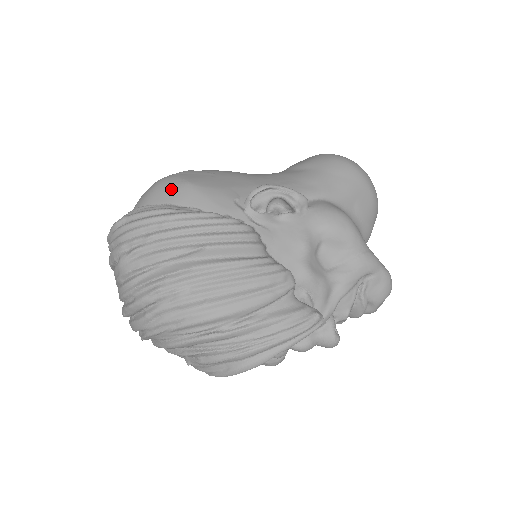
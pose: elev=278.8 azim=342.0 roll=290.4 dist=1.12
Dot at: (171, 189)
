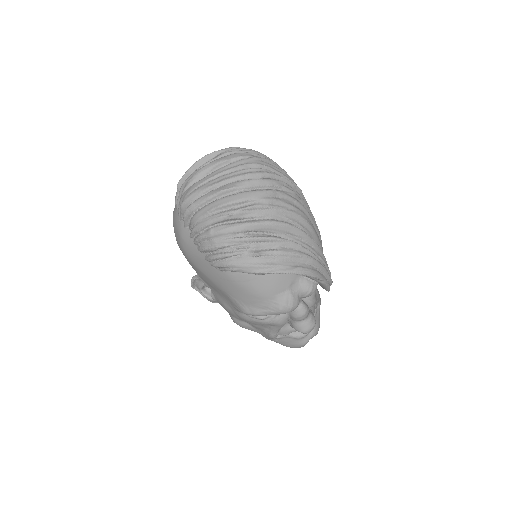
Dot at: occluded
